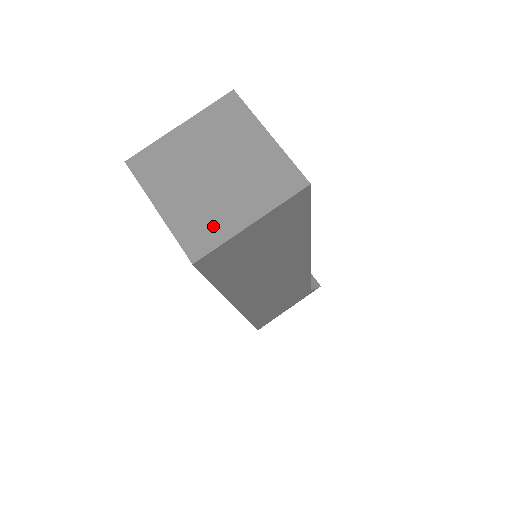
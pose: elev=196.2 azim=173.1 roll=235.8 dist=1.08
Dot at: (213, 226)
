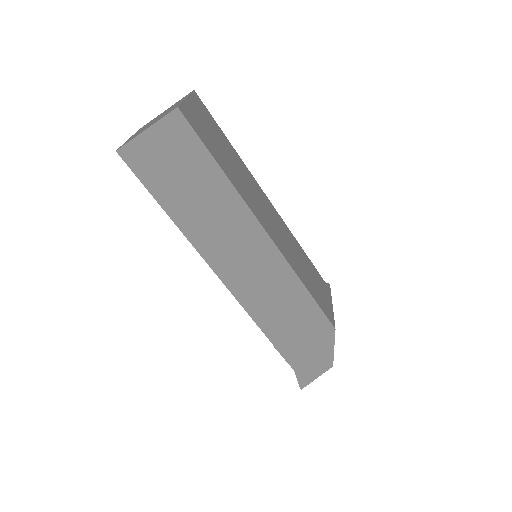
Dot at: occluded
